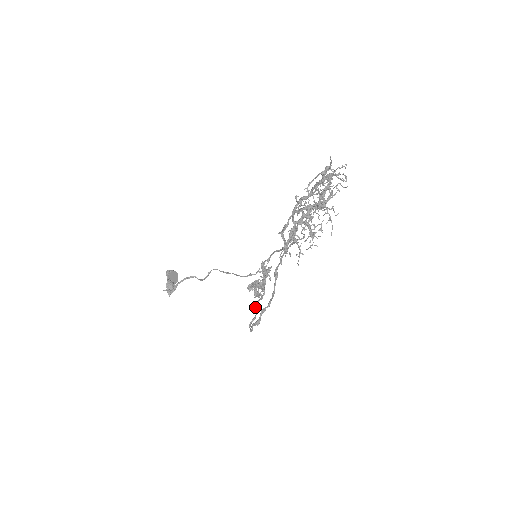
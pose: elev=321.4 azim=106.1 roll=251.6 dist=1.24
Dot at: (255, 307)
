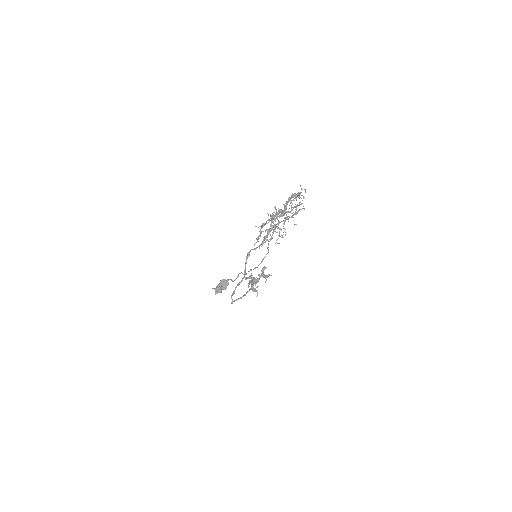
Dot at: occluded
